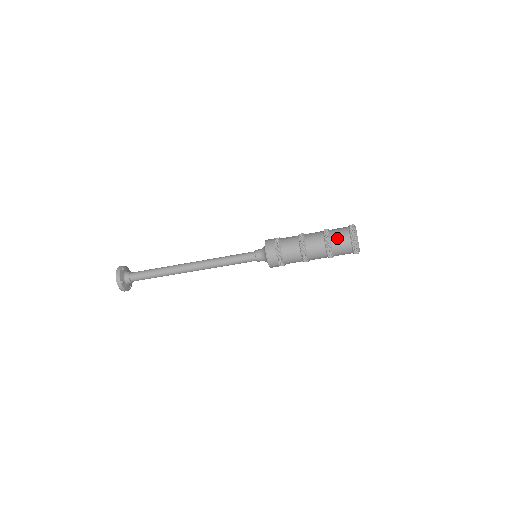
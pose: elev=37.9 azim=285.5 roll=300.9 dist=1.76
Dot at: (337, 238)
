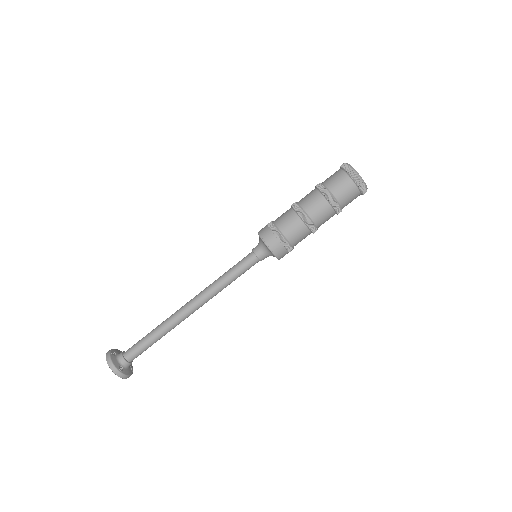
Dot at: occluded
